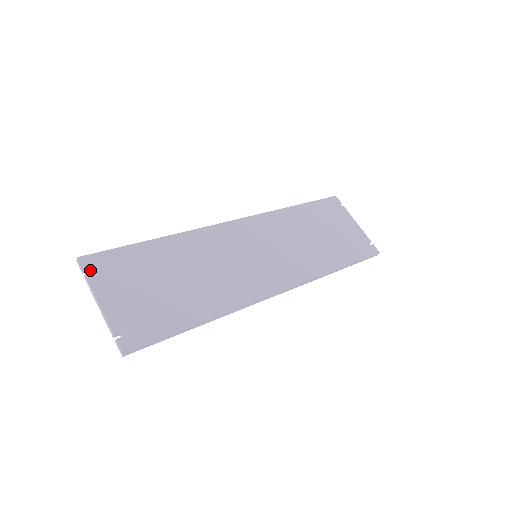
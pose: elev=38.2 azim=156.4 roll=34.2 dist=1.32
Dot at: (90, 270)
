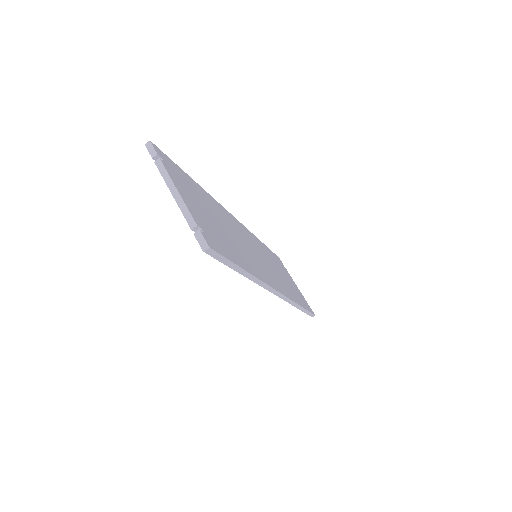
Dot at: (161, 159)
